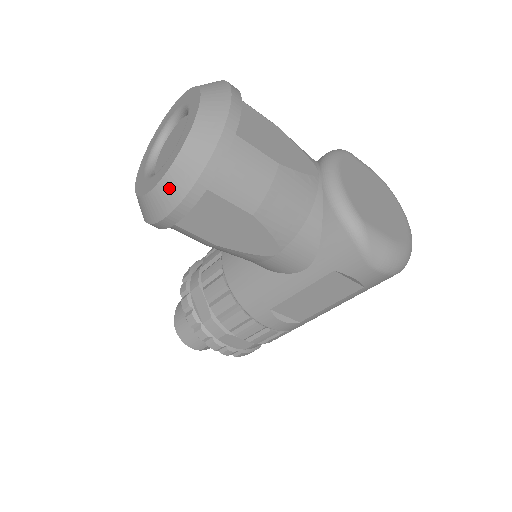
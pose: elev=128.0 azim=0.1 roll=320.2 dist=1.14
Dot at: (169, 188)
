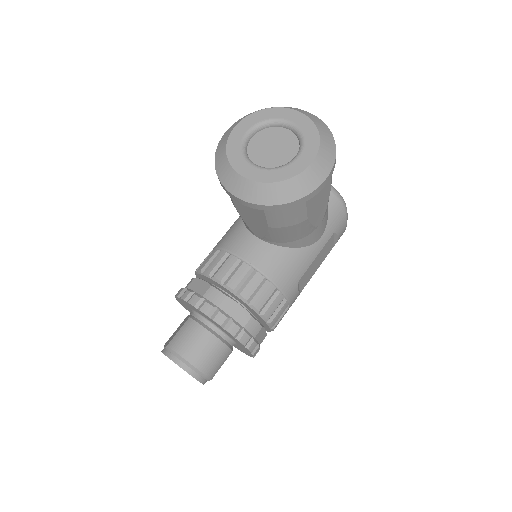
Dot at: (321, 164)
